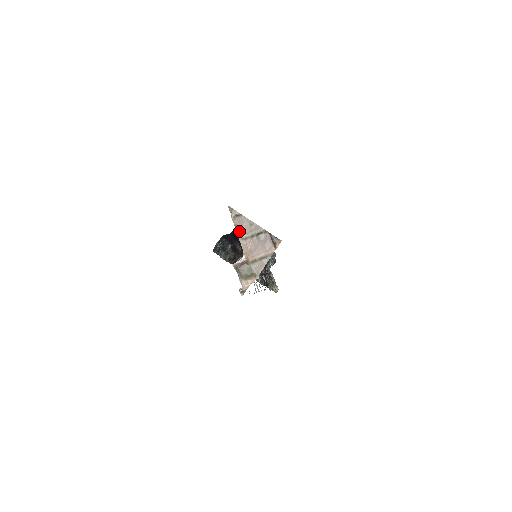
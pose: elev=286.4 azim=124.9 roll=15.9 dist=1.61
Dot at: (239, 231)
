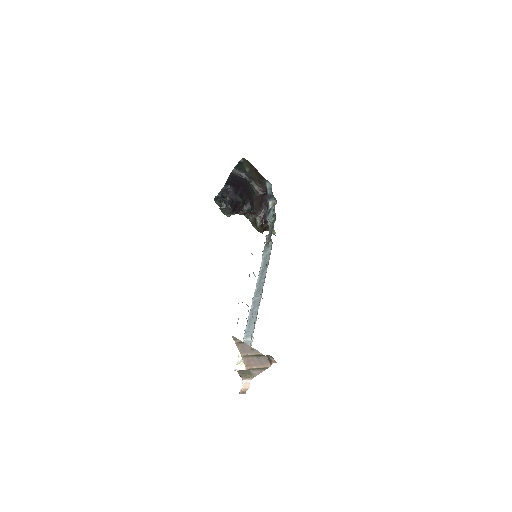
Dot at: (241, 351)
